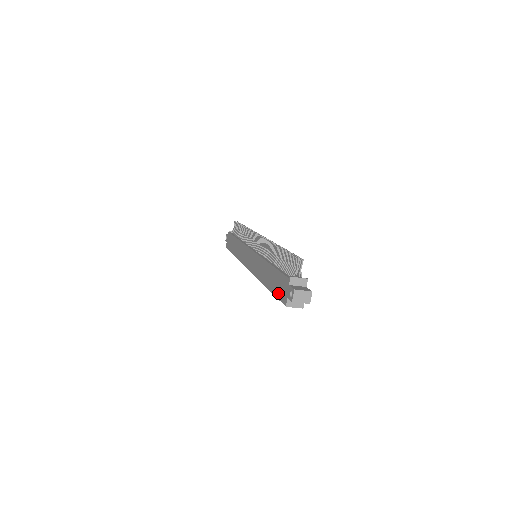
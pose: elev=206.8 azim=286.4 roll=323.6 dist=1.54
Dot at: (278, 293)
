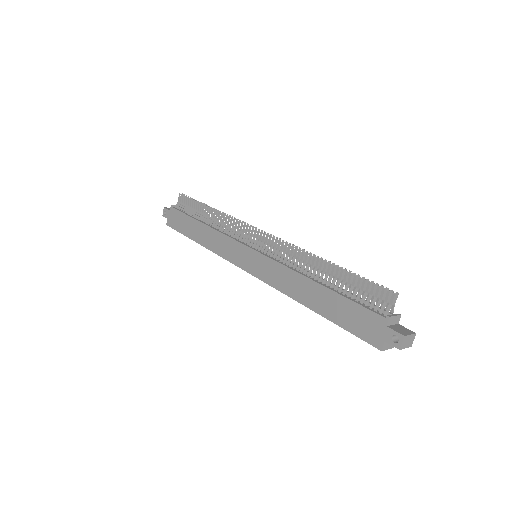
Dot at: (355, 329)
